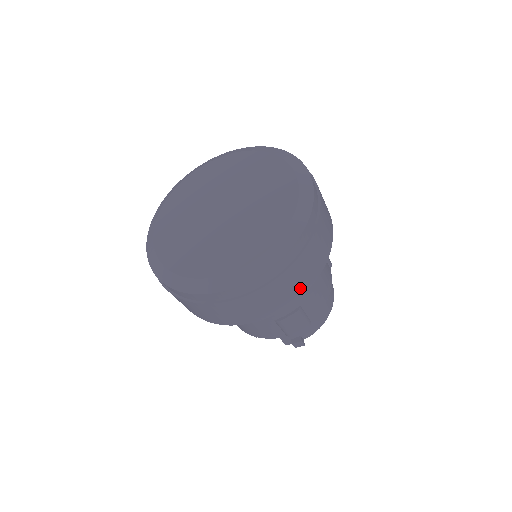
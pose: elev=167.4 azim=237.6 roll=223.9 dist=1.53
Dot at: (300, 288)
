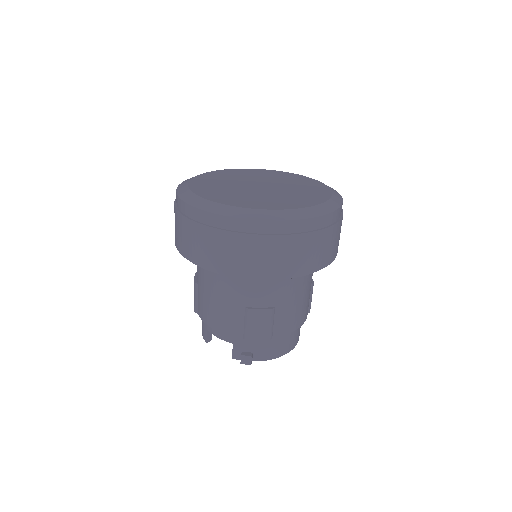
Dot at: (294, 267)
